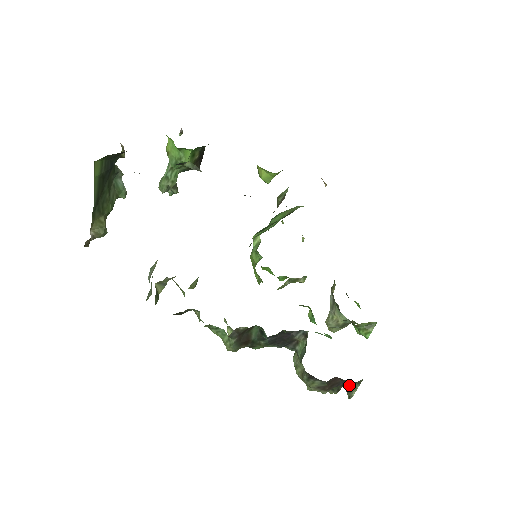
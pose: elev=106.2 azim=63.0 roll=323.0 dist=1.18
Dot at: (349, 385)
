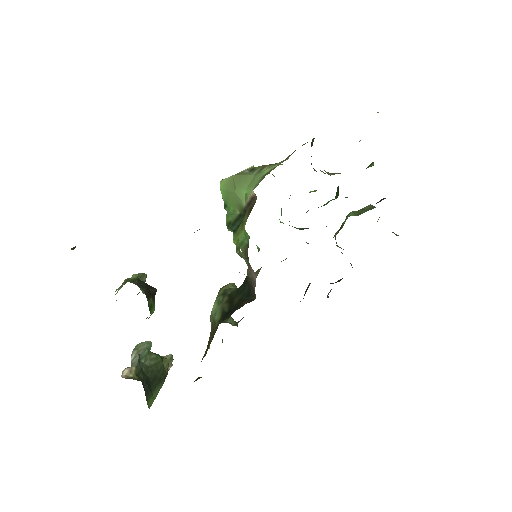
Dot at: occluded
